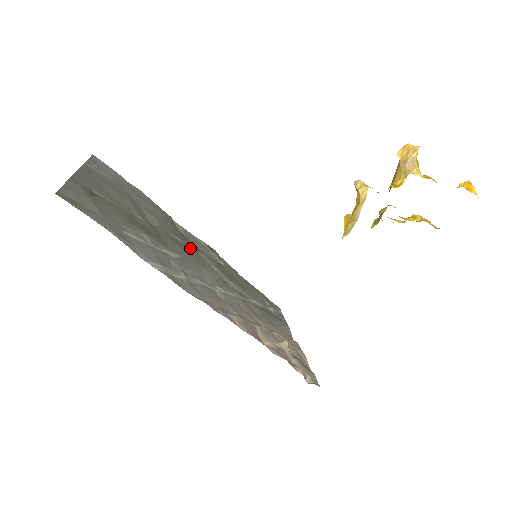
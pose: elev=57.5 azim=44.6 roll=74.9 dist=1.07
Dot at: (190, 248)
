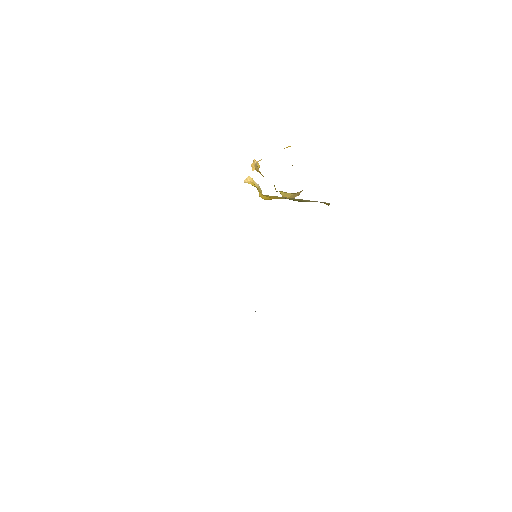
Dot at: occluded
